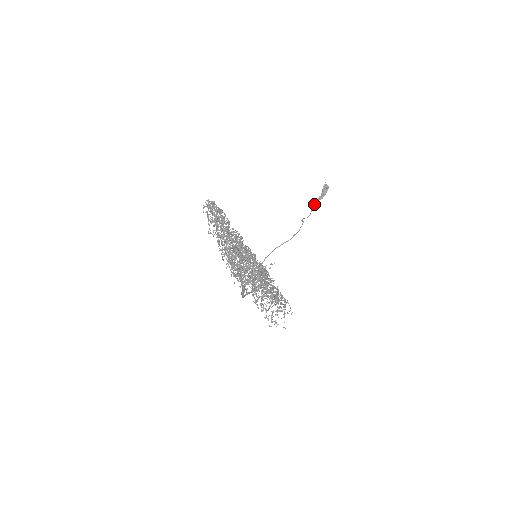
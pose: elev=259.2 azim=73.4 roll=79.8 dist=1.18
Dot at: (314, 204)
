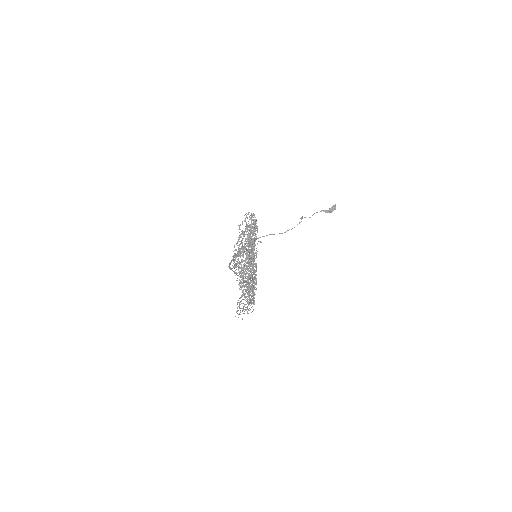
Dot at: occluded
